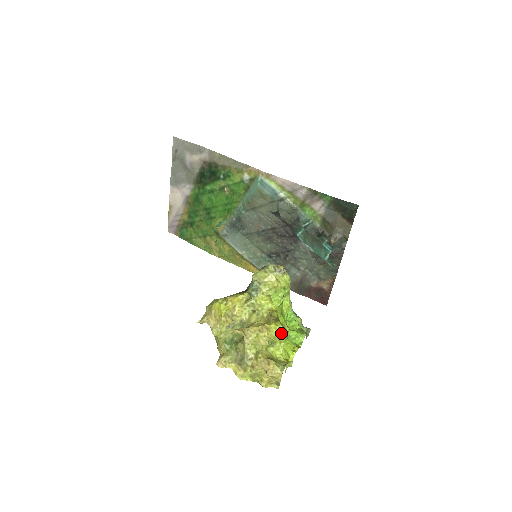
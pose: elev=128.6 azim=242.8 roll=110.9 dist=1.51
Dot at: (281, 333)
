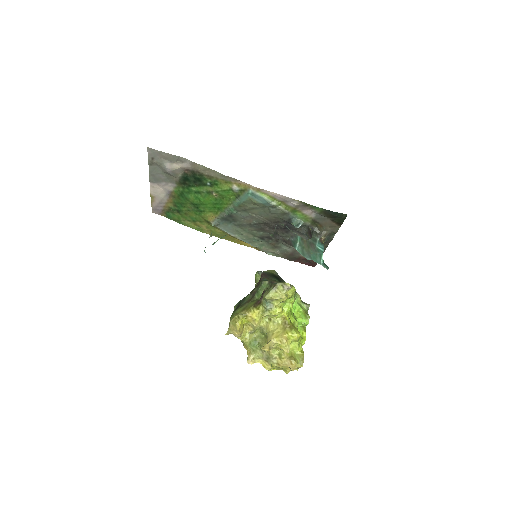
Dot at: (297, 339)
